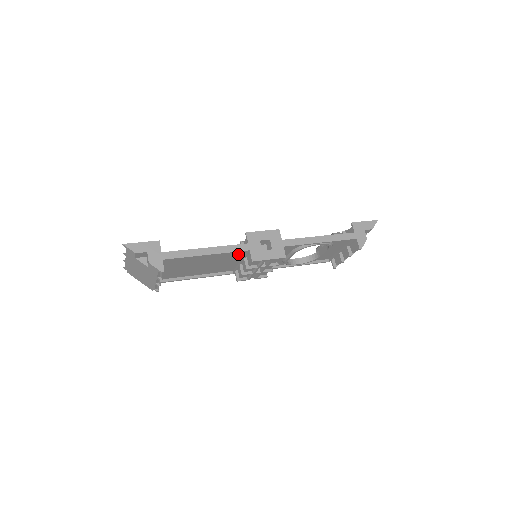
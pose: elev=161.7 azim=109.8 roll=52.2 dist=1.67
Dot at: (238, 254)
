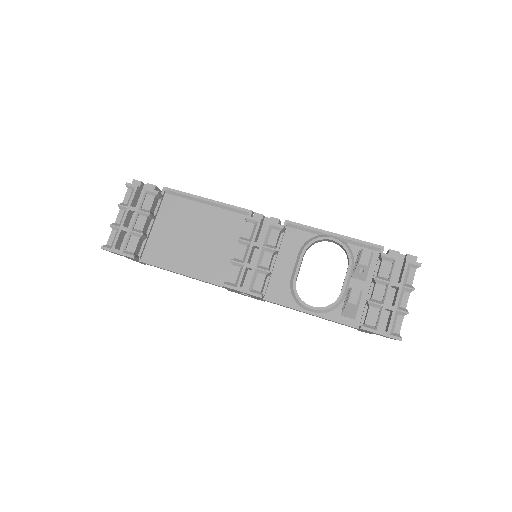
Dot at: (223, 269)
